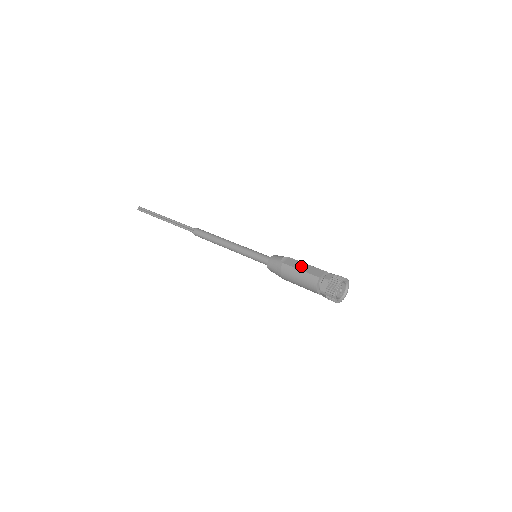
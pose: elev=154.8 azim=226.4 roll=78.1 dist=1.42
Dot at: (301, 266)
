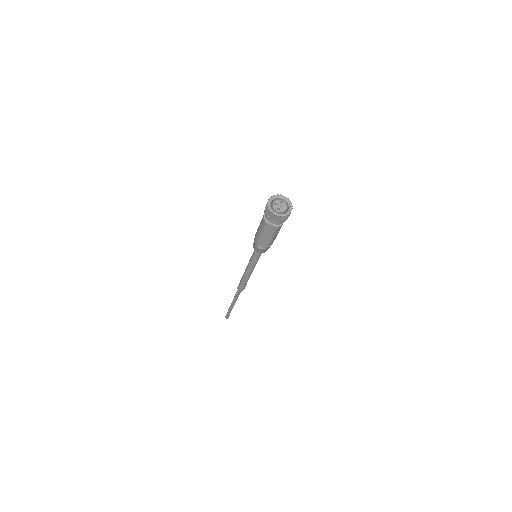
Dot at: occluded
